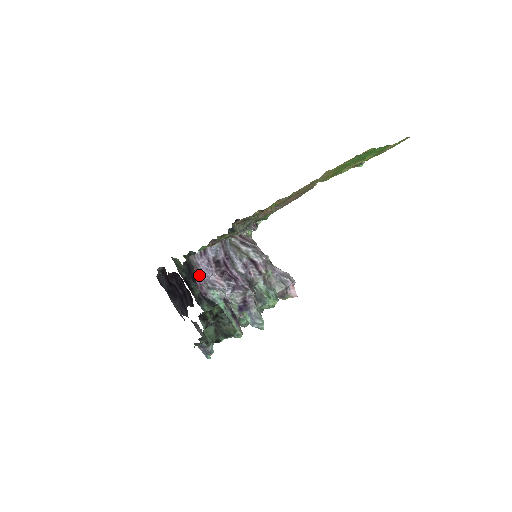
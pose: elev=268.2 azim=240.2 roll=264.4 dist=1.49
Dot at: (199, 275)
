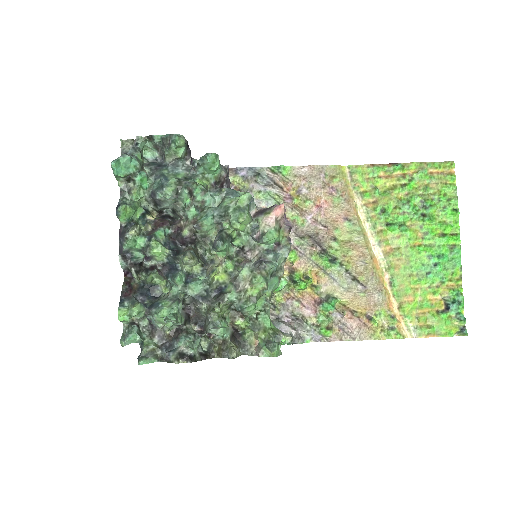
Dot at: occluded
